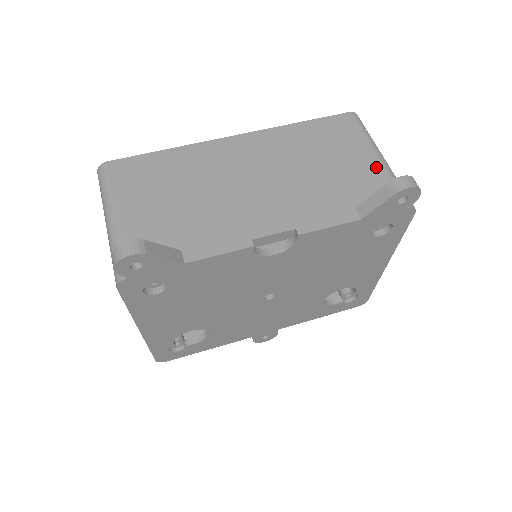
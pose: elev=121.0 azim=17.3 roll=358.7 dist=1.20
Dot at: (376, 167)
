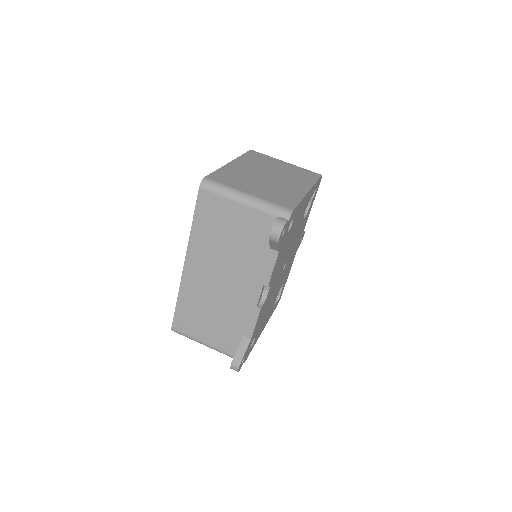
Dot at: (250, 213)
